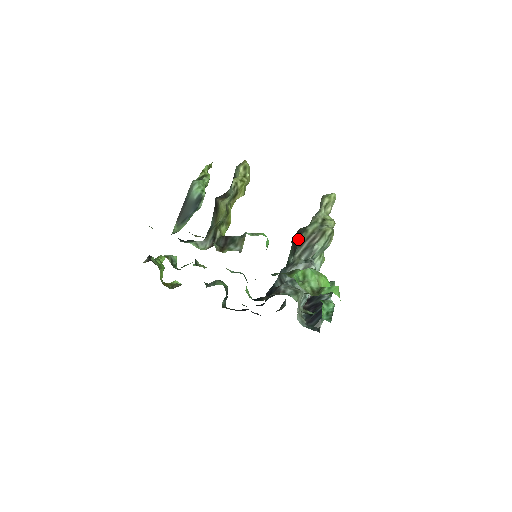
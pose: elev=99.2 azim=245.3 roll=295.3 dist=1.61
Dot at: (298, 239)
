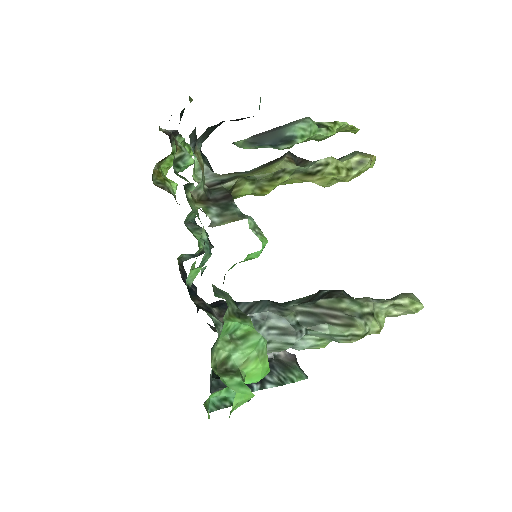
Dot at: (323, 296)
